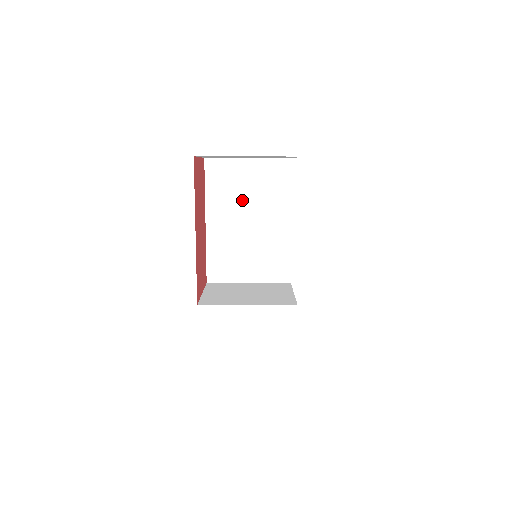
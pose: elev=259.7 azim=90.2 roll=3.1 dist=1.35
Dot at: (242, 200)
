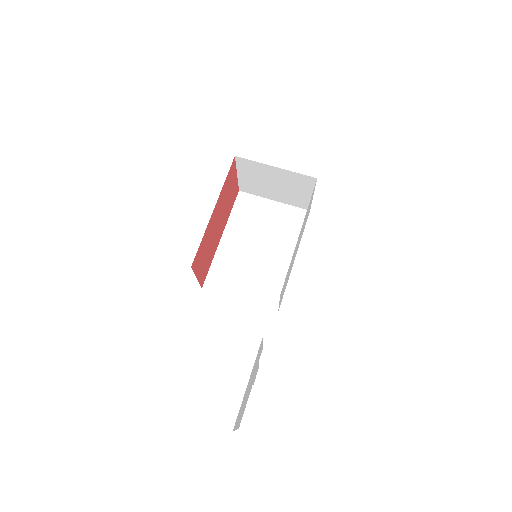
Dot at: (258, 229)
